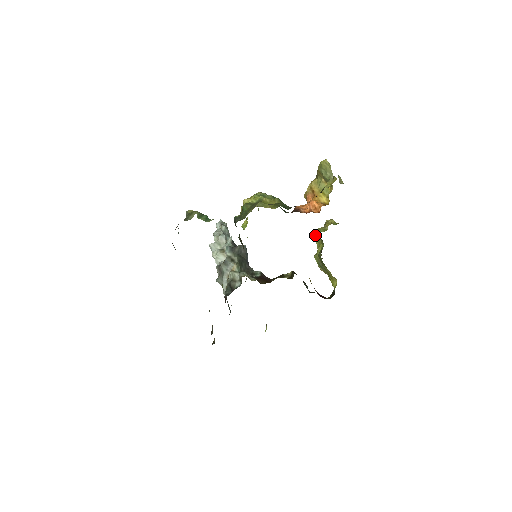
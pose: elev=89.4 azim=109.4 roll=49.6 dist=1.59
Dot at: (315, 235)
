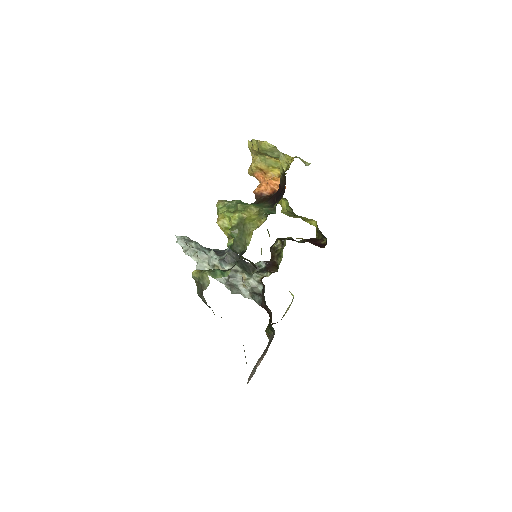
Dot at: occluded
